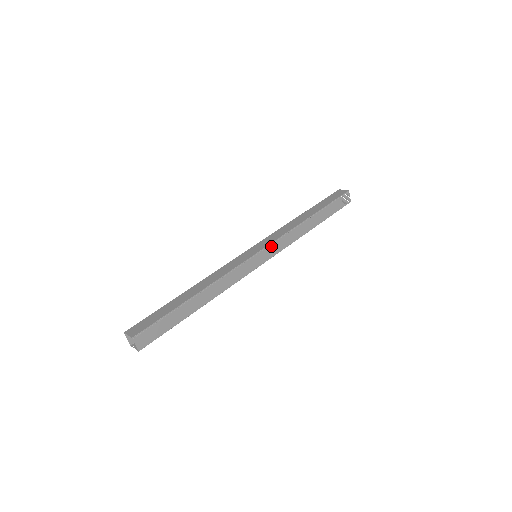
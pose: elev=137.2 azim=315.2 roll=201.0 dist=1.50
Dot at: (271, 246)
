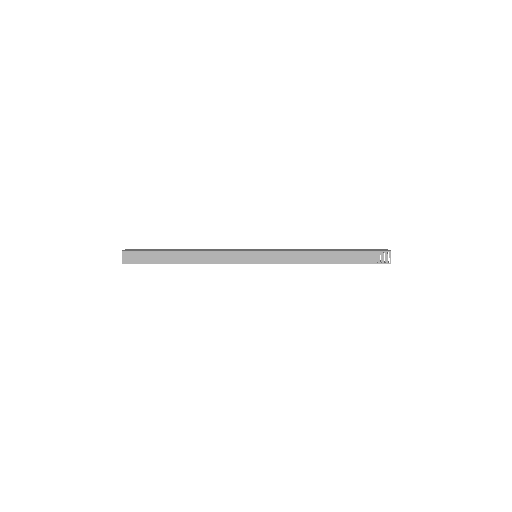
Dot at: (271, 253)
